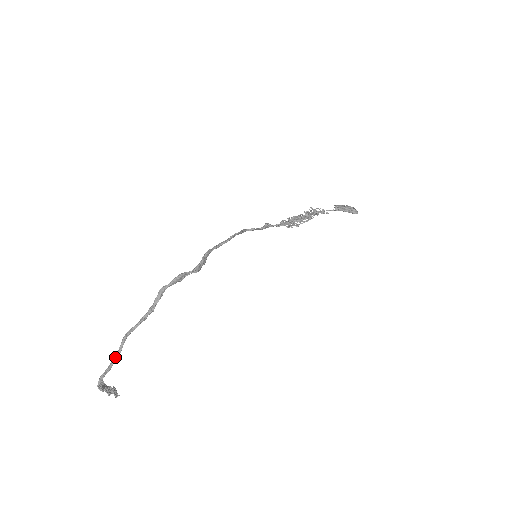
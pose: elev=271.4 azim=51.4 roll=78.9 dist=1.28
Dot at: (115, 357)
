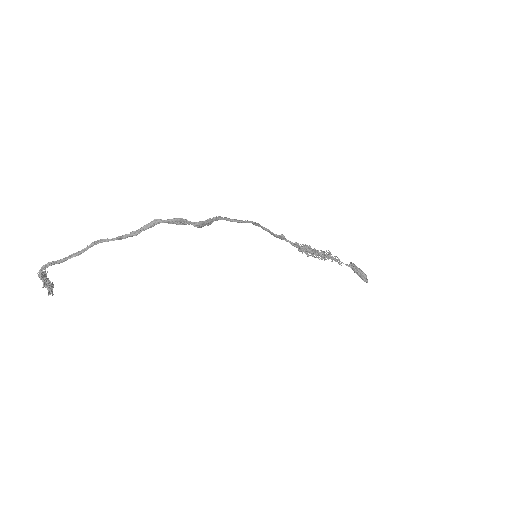
Dot at: (73, 255)
